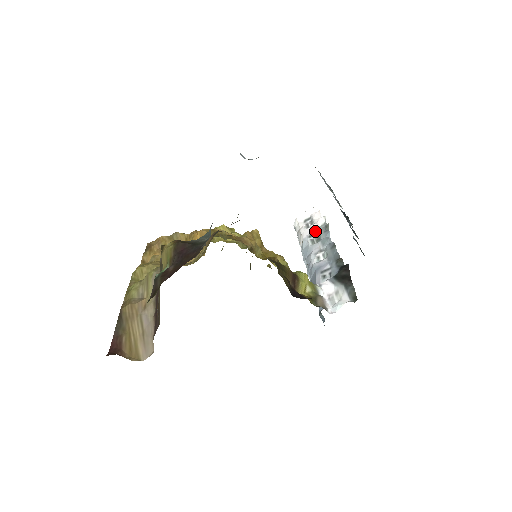
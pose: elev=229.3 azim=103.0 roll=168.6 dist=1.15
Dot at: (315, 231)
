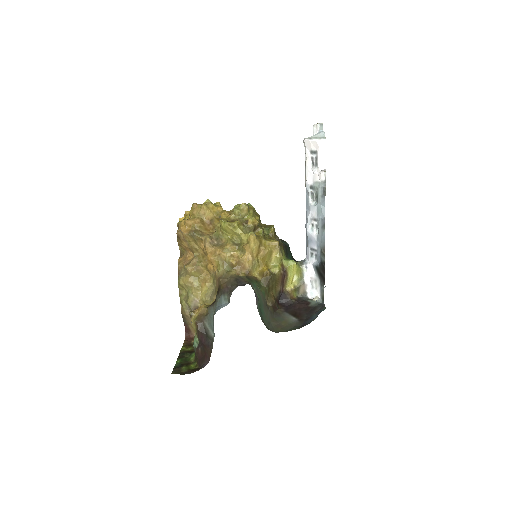
Dot at: (315, 185)
